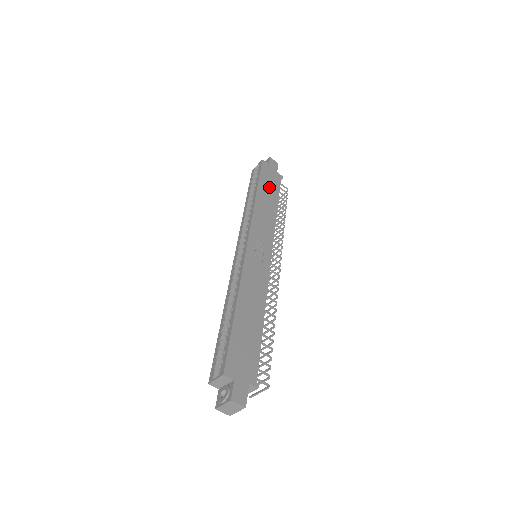
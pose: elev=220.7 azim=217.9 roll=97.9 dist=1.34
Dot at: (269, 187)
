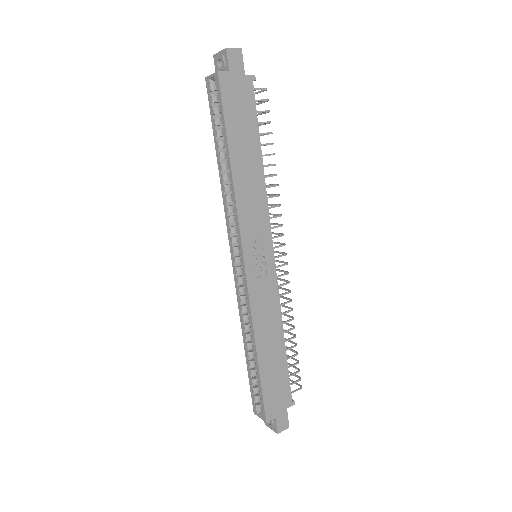
Dot at: (243, 129)
